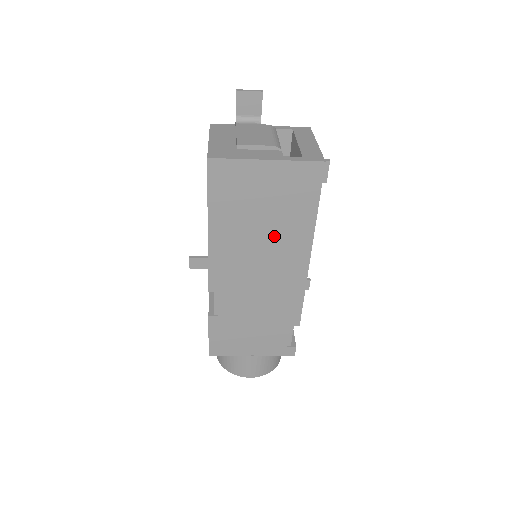
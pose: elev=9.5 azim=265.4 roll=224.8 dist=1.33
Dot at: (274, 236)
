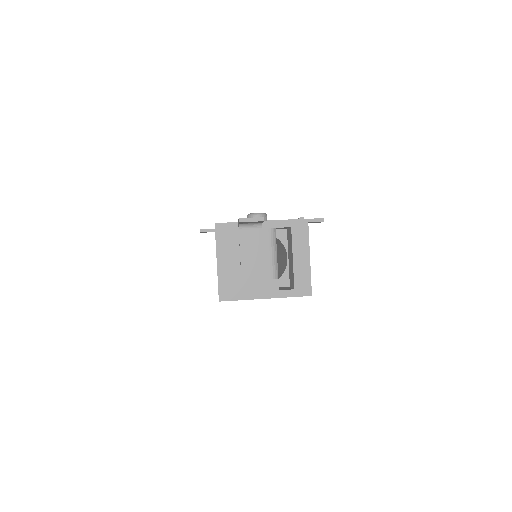
Dot at: occluded
